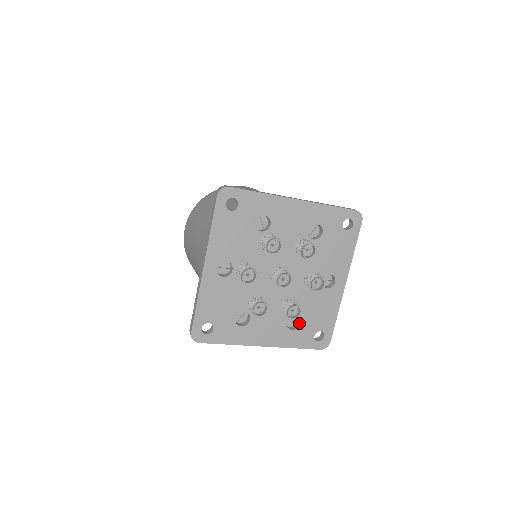
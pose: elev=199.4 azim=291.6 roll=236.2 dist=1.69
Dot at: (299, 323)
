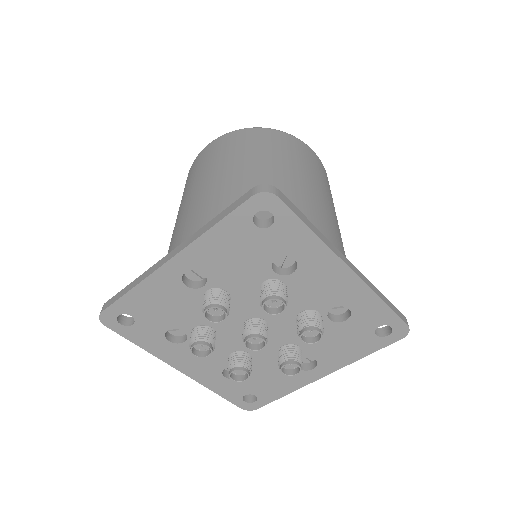
Dot at: occluded
